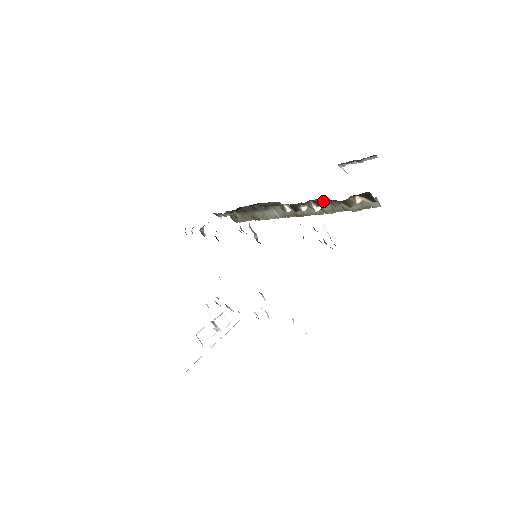
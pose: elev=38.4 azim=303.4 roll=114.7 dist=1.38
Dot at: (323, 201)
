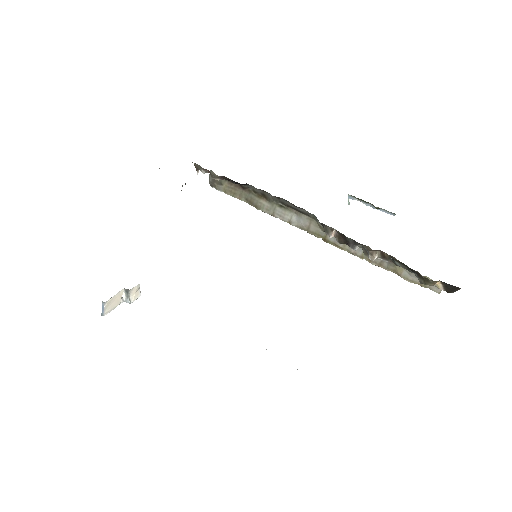
Dot at: (391, 258)
